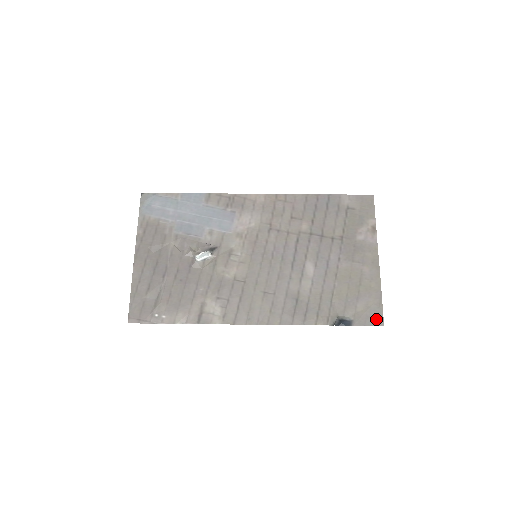
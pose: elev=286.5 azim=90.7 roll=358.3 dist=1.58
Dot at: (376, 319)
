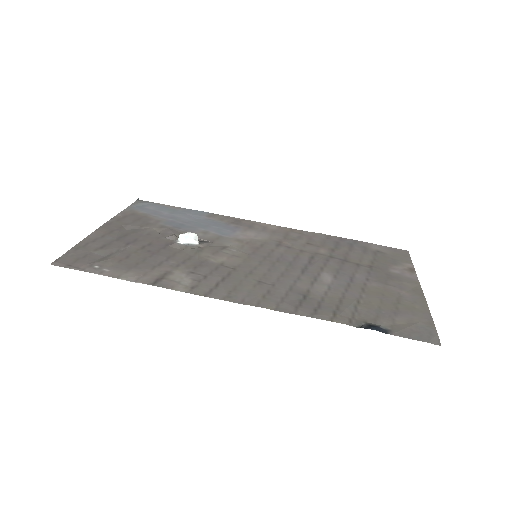
Dot at: (427, 336)
